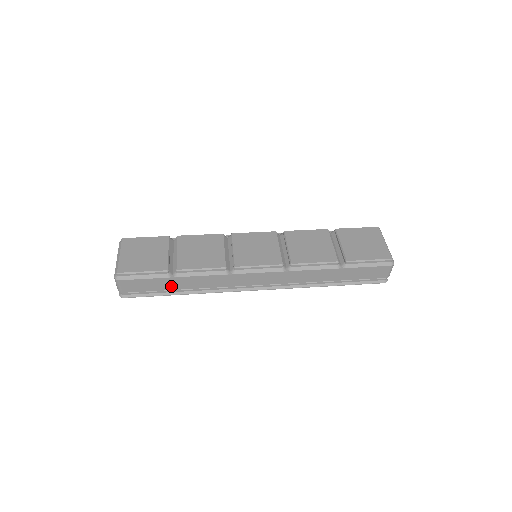
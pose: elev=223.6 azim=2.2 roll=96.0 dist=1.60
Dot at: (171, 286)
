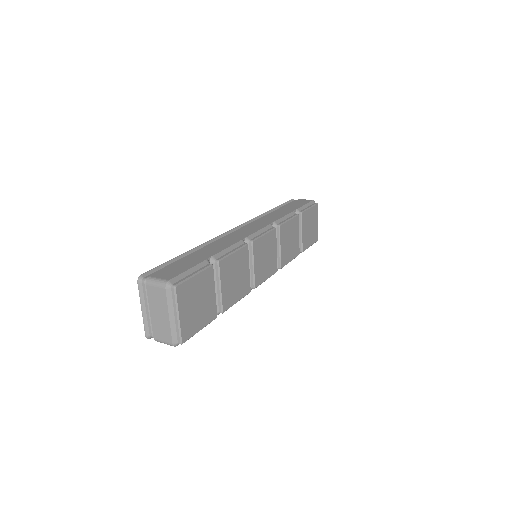
Dot at: occluded
